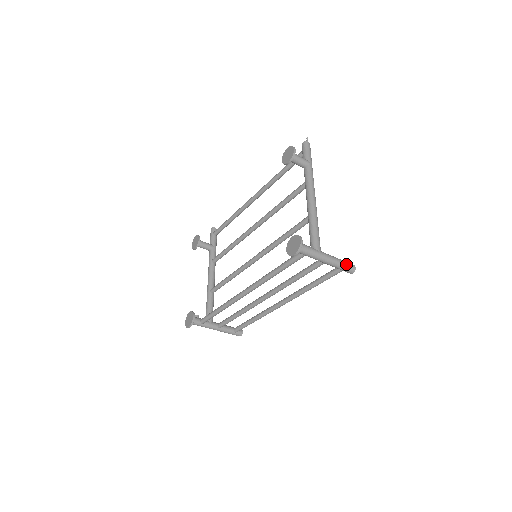
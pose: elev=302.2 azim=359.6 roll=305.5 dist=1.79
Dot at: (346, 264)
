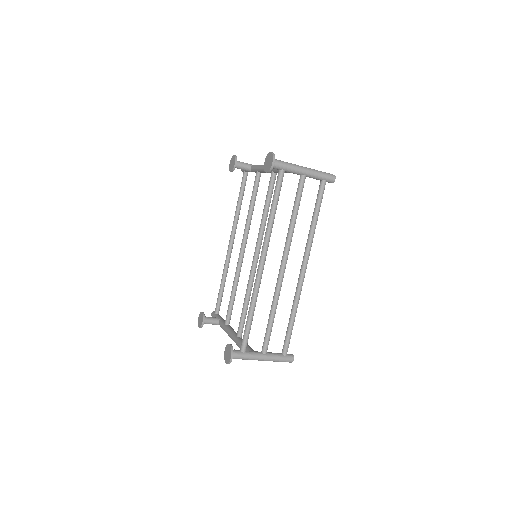
Dot at: (324, 172)
